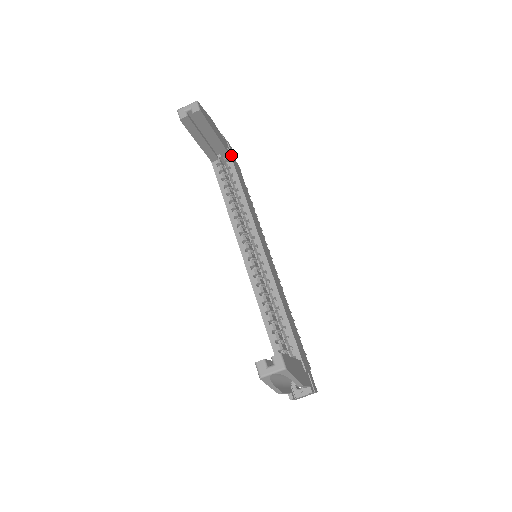
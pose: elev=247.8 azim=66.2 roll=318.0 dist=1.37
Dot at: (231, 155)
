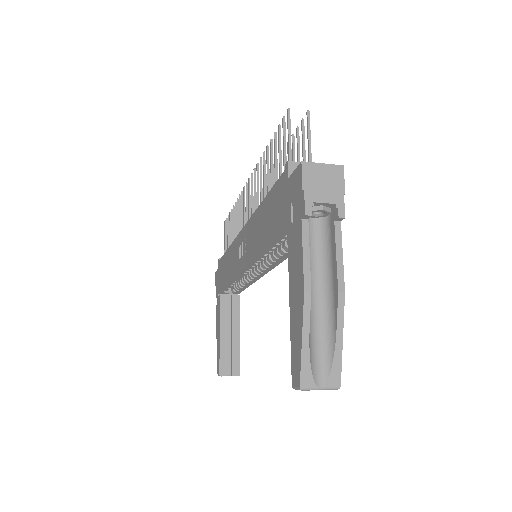
Dot at: occluded
